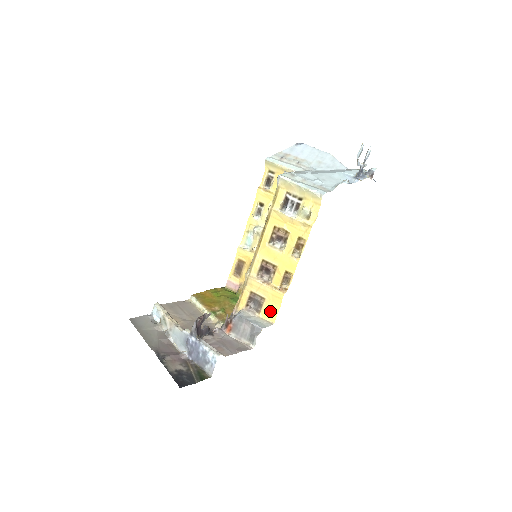
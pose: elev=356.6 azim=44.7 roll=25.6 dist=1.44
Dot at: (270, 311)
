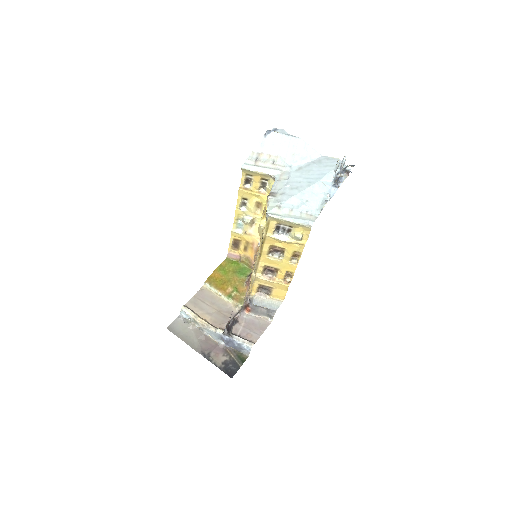
Dot at: (279, 294)
